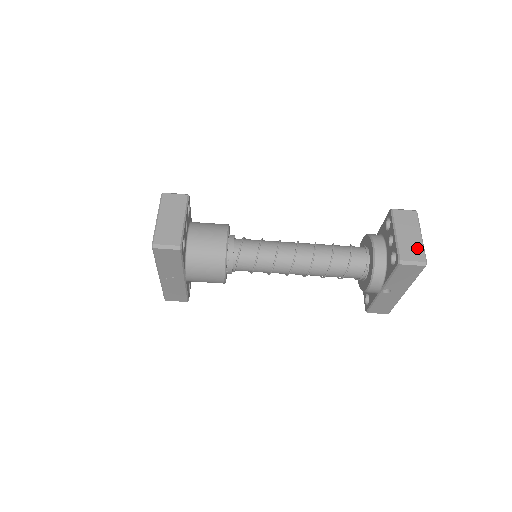
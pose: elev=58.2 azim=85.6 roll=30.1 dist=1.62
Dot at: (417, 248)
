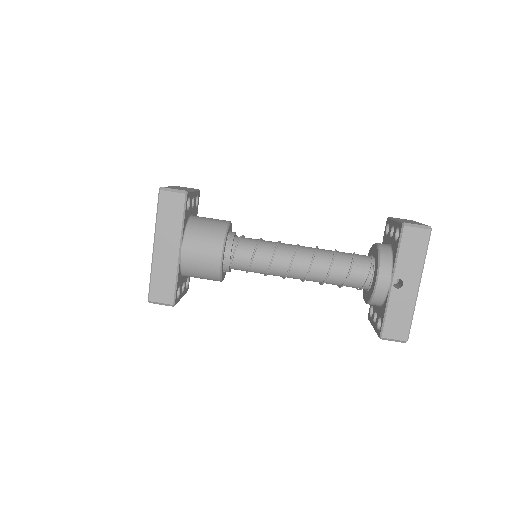
Dot at: (419, 223)
